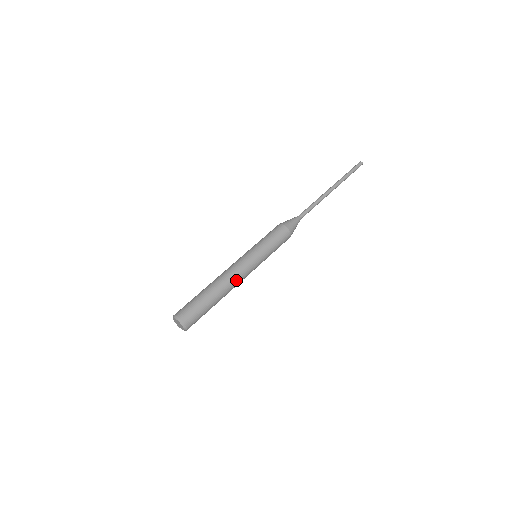
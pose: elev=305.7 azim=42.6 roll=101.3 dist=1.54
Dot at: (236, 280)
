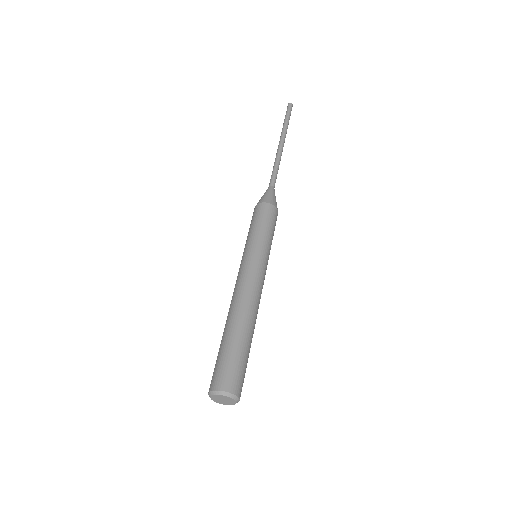
Dot at: (259, 303)
